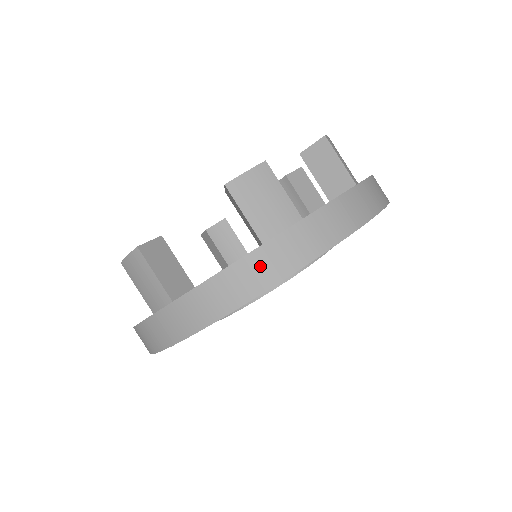
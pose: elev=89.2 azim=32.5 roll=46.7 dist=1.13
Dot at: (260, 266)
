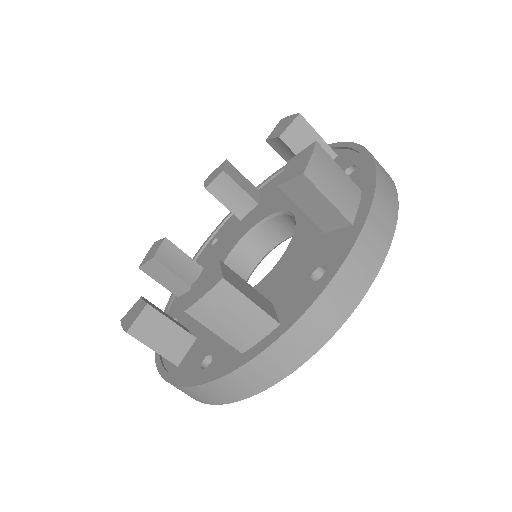
Dot at: (239, 383)
